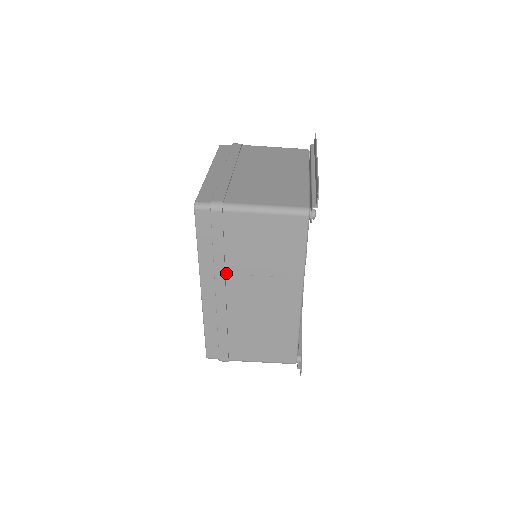
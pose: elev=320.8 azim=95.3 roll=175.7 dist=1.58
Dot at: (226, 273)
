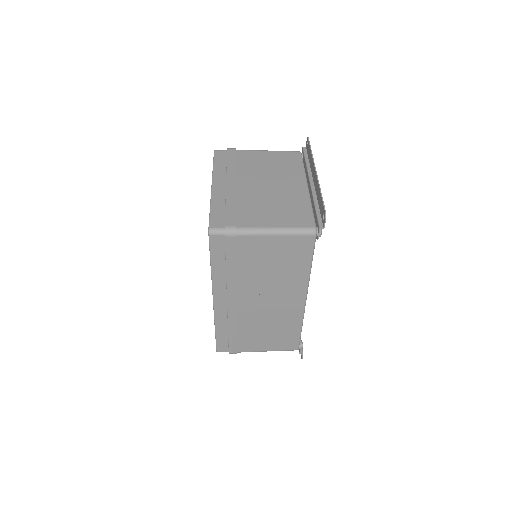
Dot at: (237, 285)
